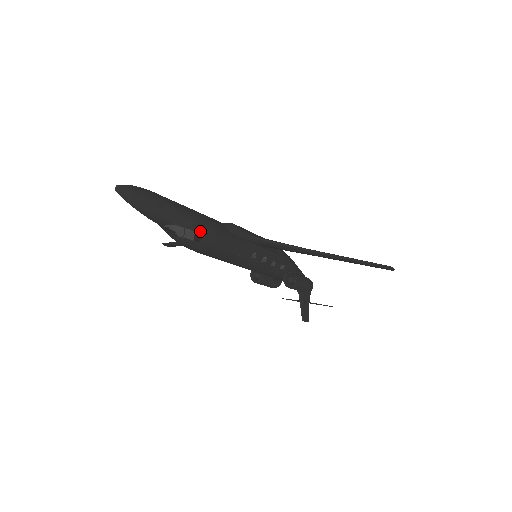
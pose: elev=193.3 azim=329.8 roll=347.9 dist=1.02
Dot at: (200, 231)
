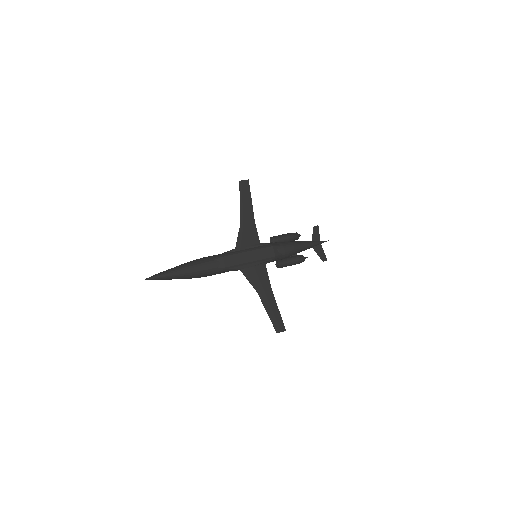
Dot at: occluded
